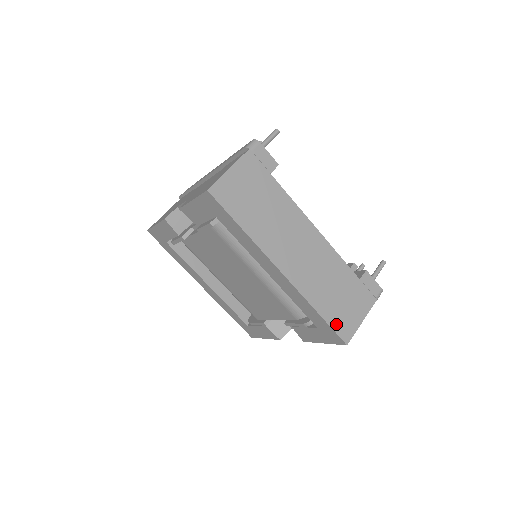
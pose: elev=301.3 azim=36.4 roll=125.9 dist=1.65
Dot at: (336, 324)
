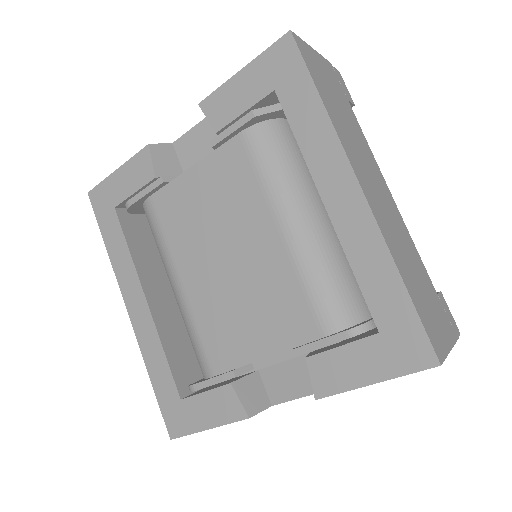
Dot at: (424, 319)
